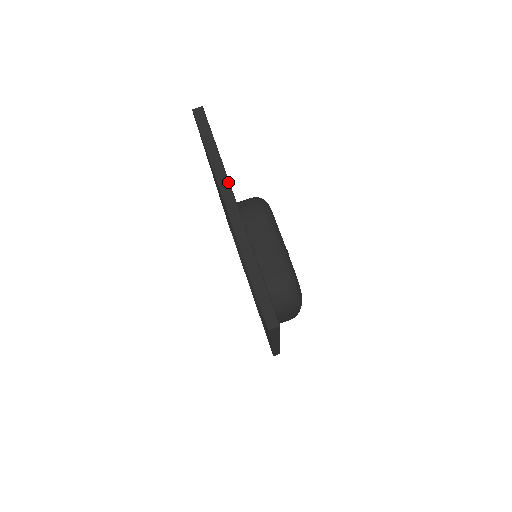
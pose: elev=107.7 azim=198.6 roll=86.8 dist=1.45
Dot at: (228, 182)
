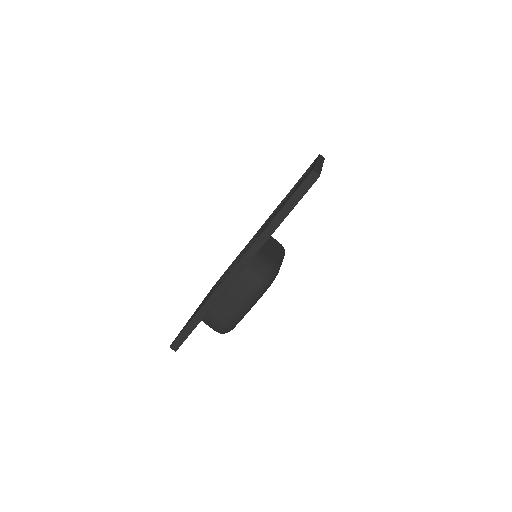
Dot at: occluded
